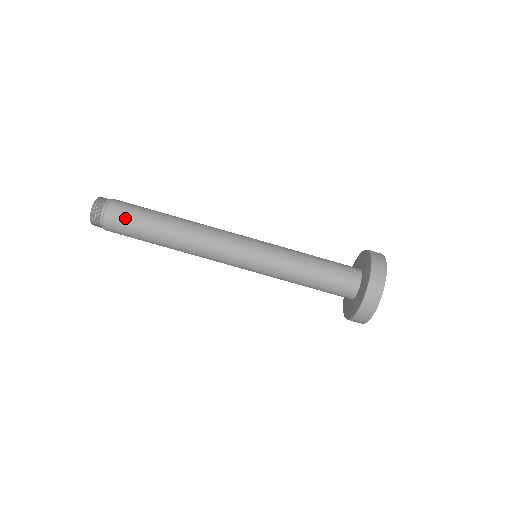
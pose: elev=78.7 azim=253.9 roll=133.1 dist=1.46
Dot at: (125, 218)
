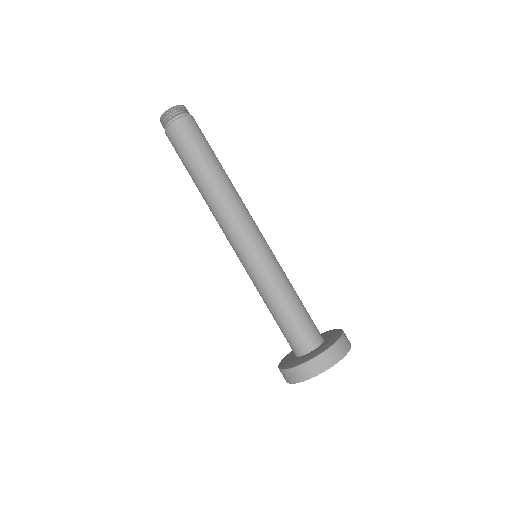
Dot at: (197, 133)
